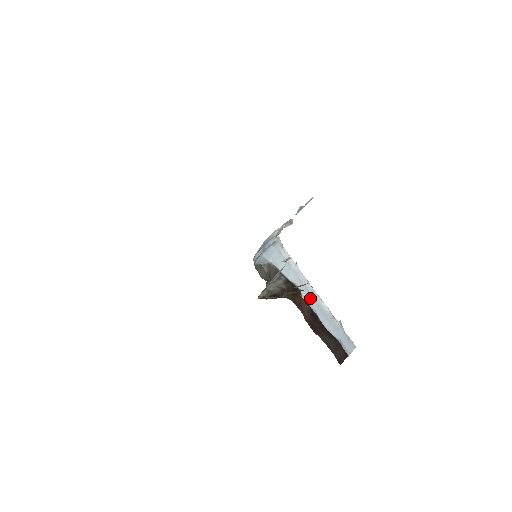
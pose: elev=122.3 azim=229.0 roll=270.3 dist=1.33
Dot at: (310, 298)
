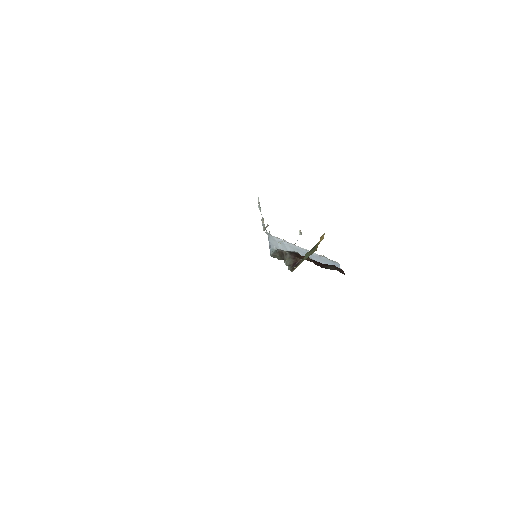
Dot at: (304, 254)
